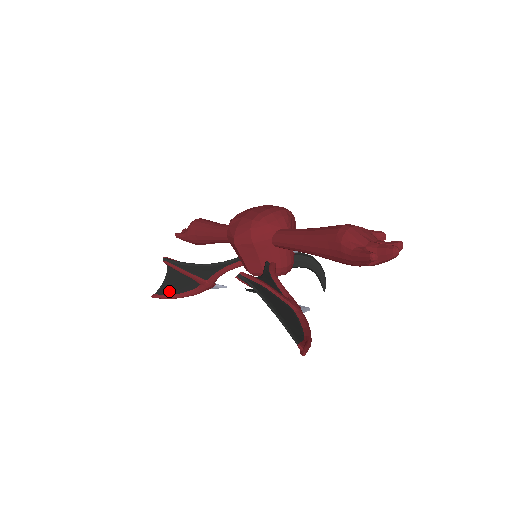
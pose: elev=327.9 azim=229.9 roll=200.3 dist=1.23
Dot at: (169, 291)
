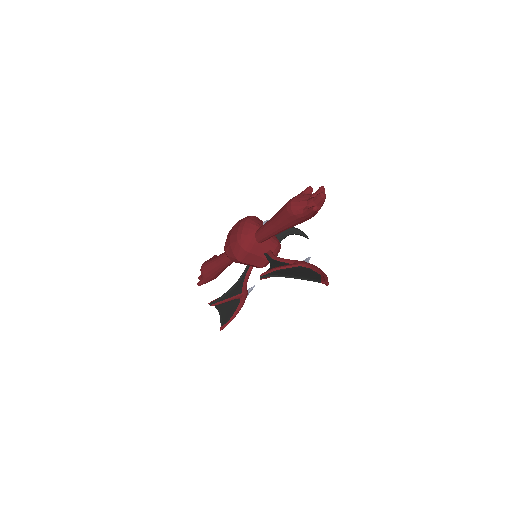
Dot at: (227, 318)
